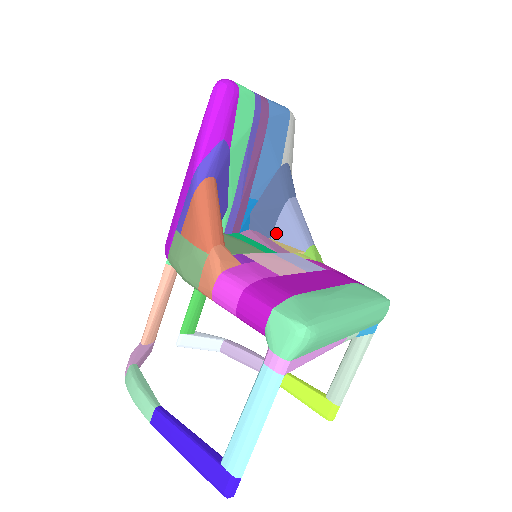
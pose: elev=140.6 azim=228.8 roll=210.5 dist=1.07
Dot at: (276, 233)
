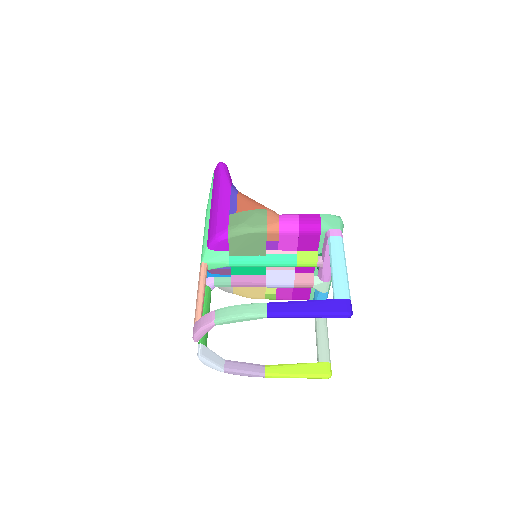
Dot at: occluded
